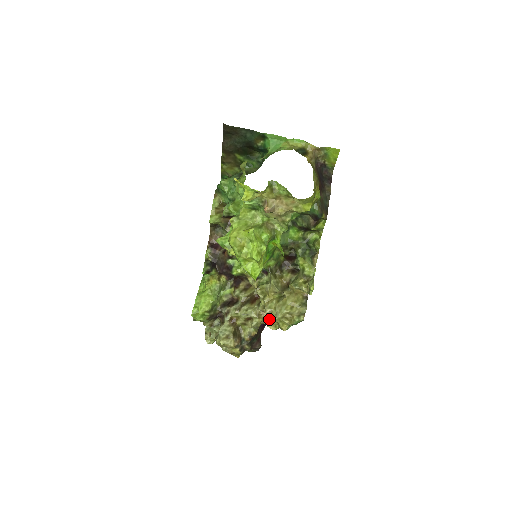
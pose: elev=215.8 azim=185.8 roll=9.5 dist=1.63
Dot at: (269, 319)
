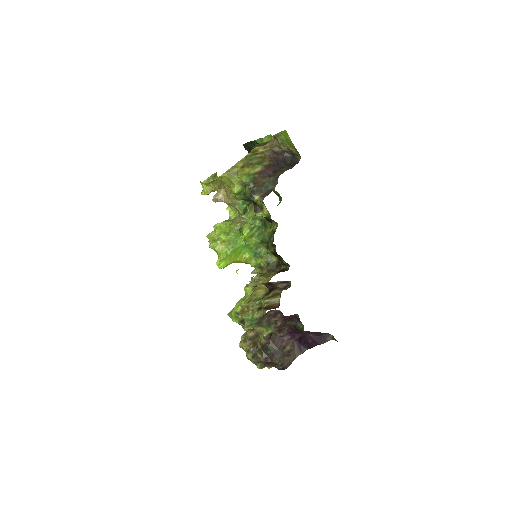
Dot at: occluded
